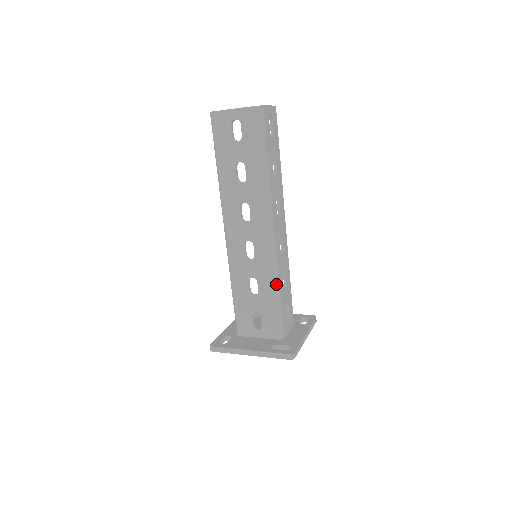
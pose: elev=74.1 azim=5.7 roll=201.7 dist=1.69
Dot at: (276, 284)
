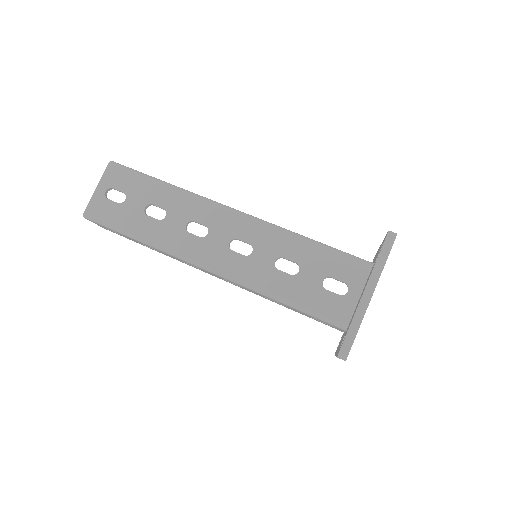
Dot at: (296, 235)
